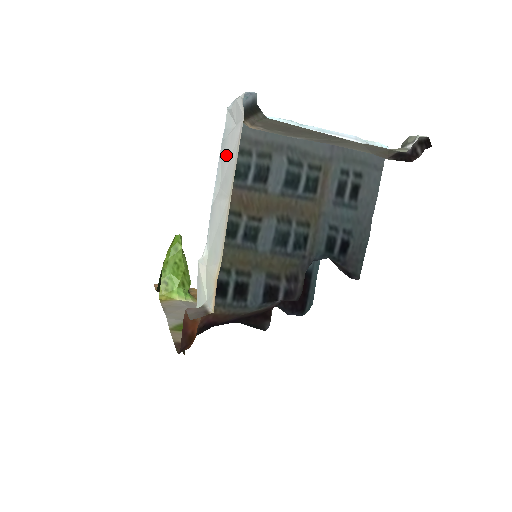
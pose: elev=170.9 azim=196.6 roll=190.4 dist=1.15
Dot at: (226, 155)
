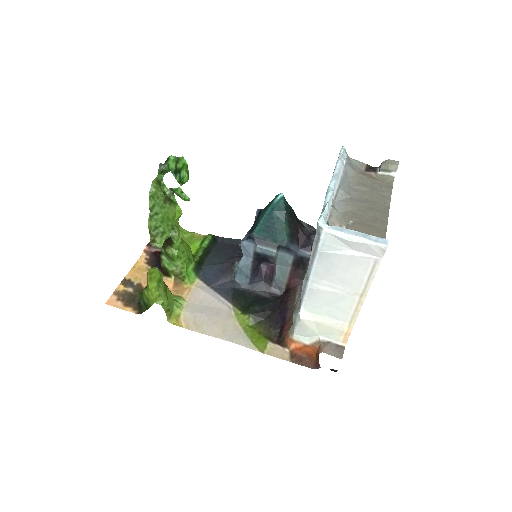
Dot at: (337, 265)
